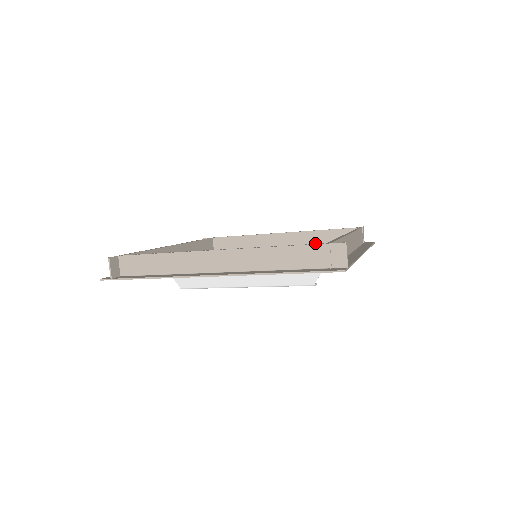
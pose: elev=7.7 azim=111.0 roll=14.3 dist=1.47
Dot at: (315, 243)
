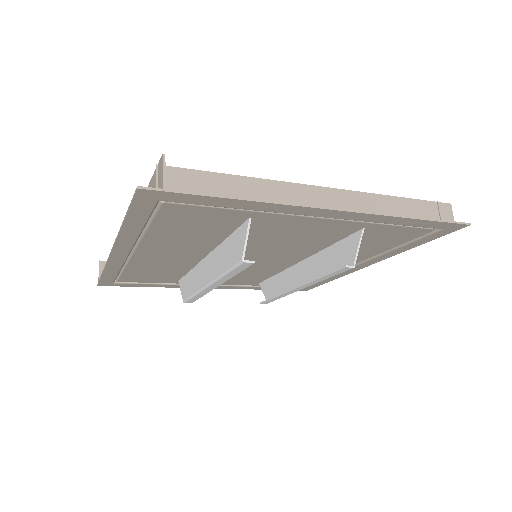
Dot at: occluded
